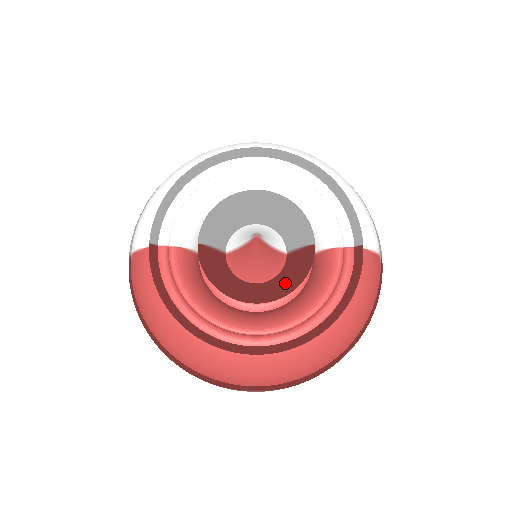
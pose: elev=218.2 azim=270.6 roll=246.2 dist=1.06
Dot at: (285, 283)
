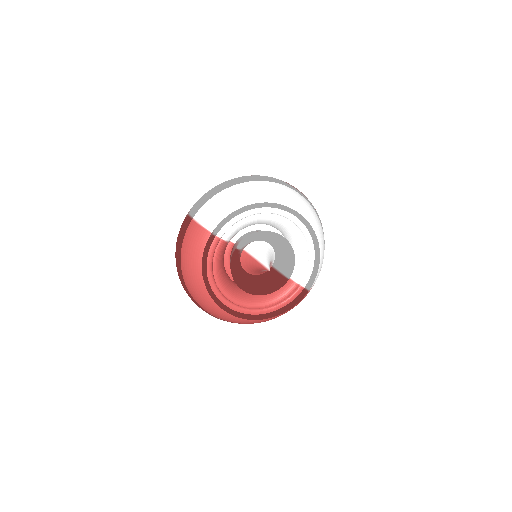
Dot at: (263, 287)
